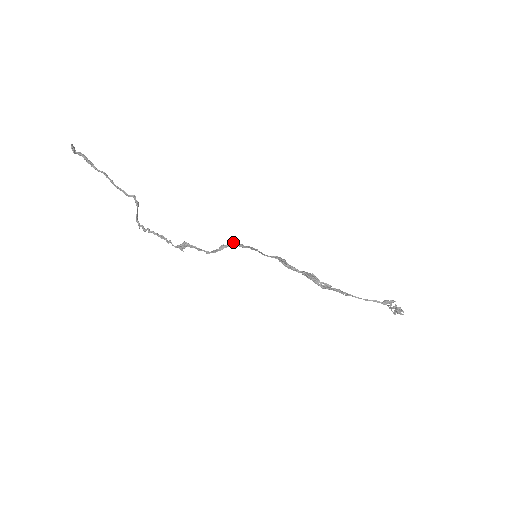
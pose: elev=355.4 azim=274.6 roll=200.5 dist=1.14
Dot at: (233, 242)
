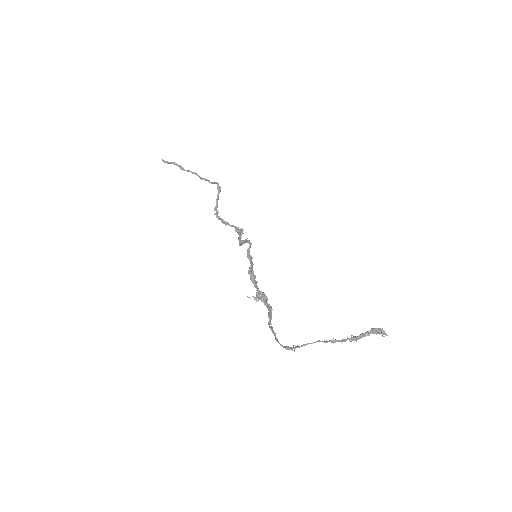
Dot at: (245, 239)
